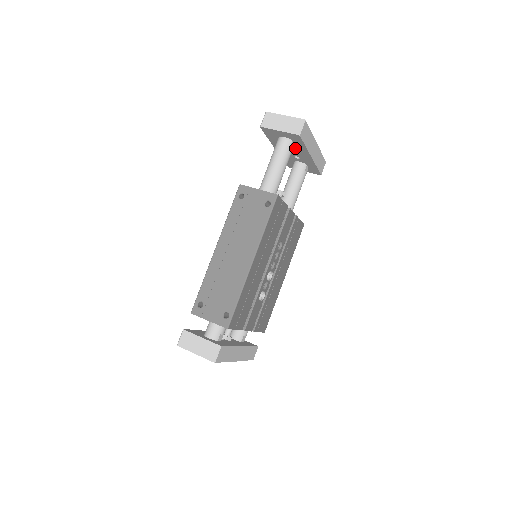
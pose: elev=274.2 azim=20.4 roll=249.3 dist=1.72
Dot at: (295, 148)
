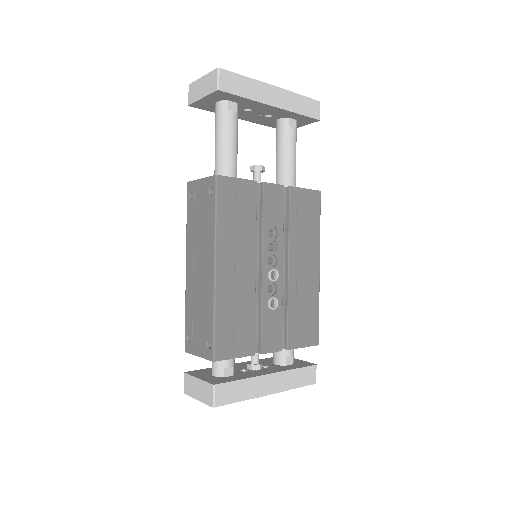
Dot at: (246, 107)
